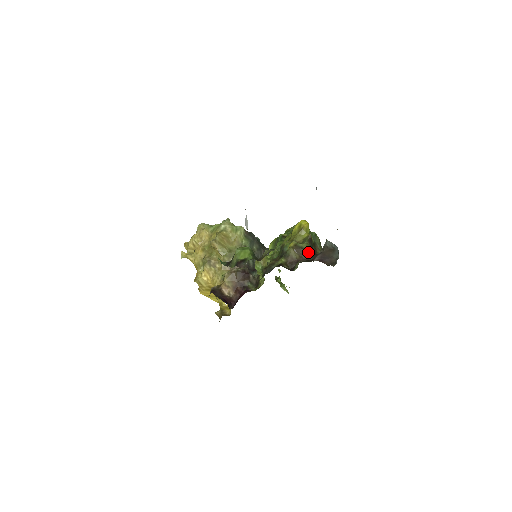
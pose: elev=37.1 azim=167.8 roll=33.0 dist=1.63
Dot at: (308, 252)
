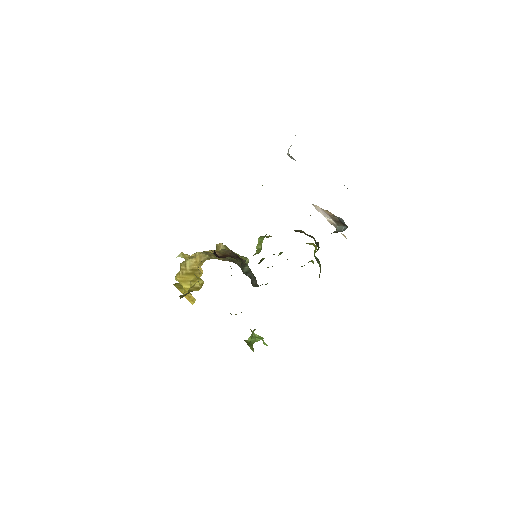
Dot at: (314, 239)
